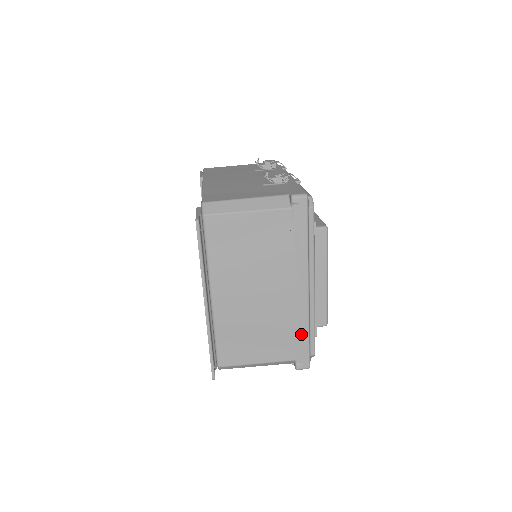
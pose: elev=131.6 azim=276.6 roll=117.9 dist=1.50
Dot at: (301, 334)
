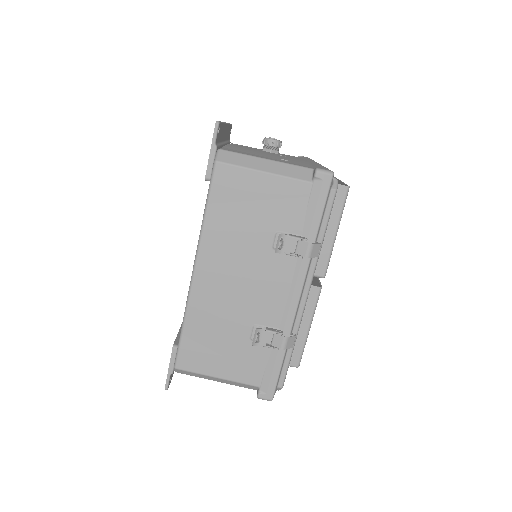
Dot at: occluded
